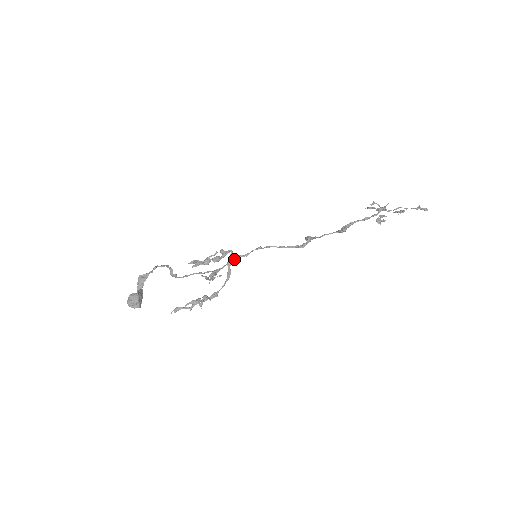
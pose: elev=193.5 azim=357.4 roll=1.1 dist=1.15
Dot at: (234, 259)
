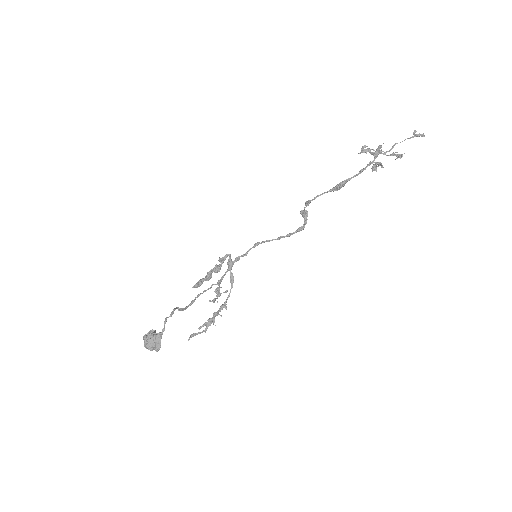
Dot at: (234, 262)
